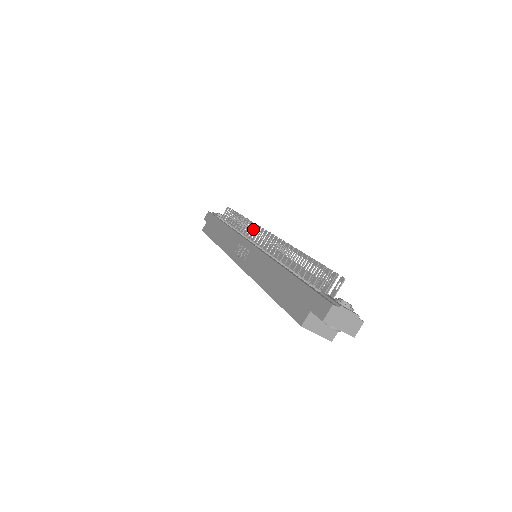
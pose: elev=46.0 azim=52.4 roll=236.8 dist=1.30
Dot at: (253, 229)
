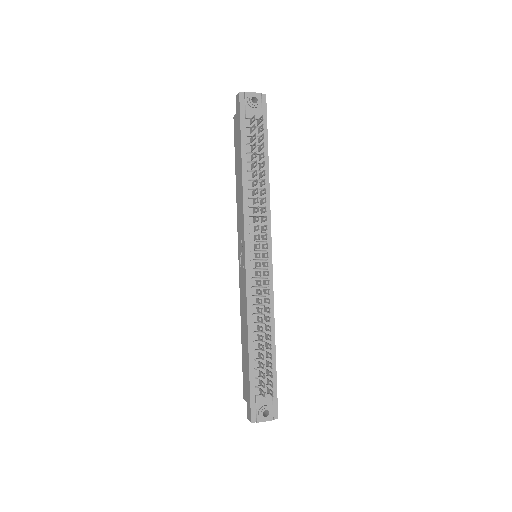
Dot at: (257, 226)
